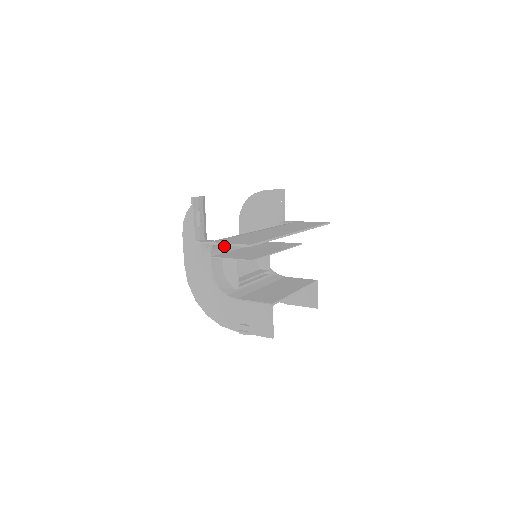
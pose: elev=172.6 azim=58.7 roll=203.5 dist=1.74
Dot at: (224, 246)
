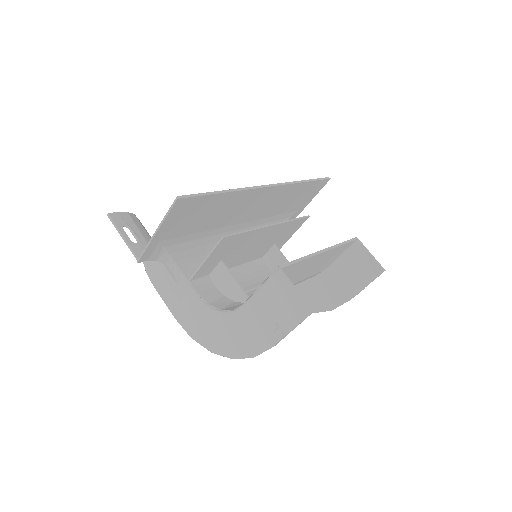
Dot at: occluded
